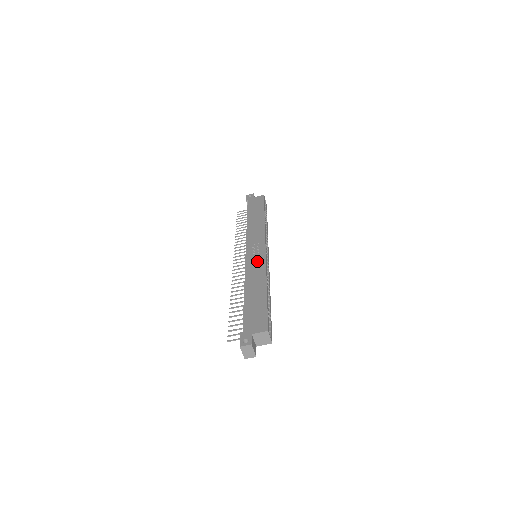
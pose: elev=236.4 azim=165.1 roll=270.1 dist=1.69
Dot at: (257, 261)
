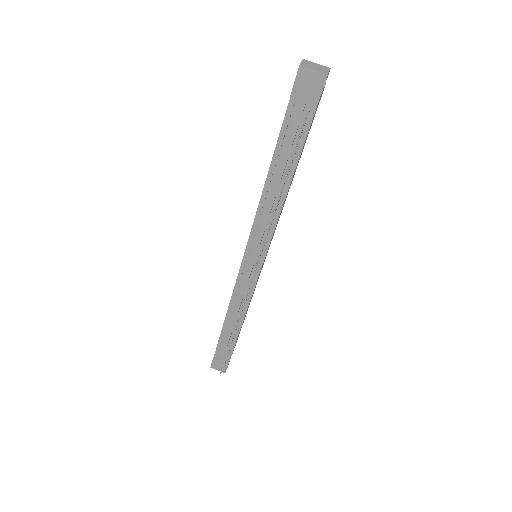
Dot at: occluded
